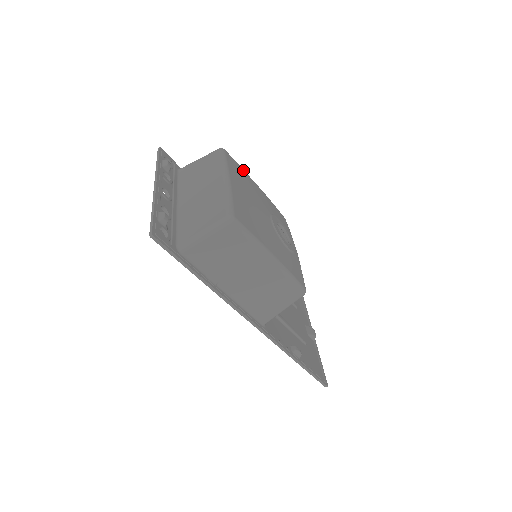
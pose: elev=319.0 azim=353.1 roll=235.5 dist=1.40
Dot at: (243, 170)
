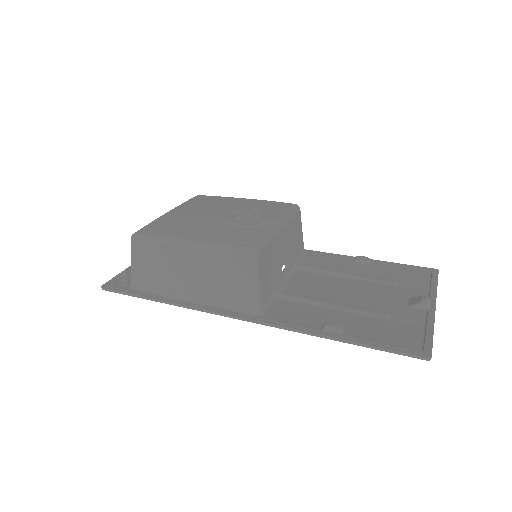
Dot at: (221, 197)
